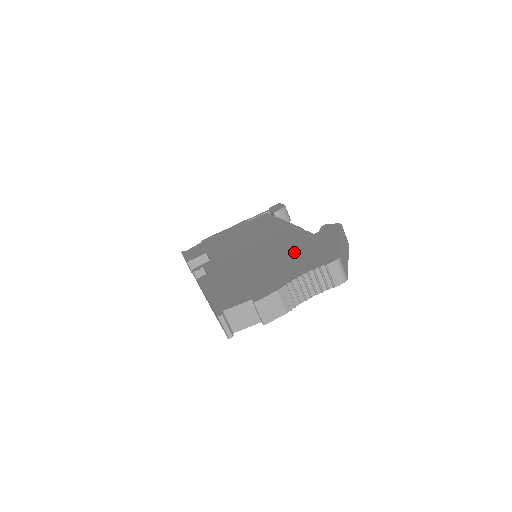
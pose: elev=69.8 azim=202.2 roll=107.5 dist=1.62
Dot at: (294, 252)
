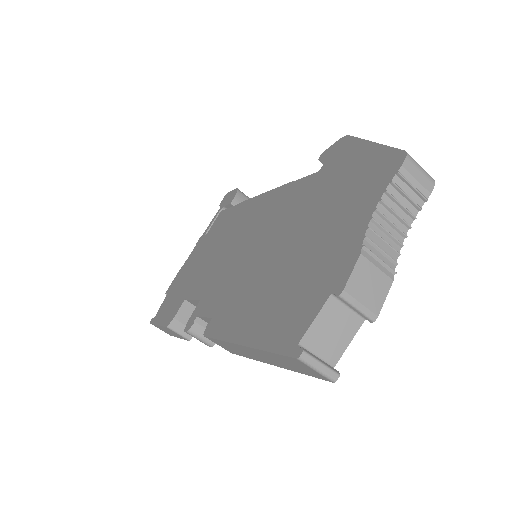
Dot at: (318, 203)
